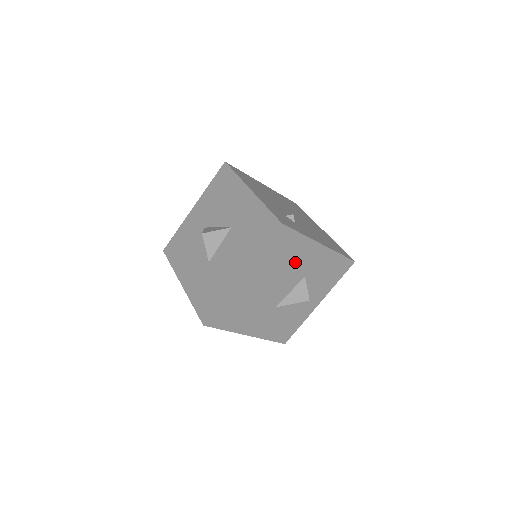
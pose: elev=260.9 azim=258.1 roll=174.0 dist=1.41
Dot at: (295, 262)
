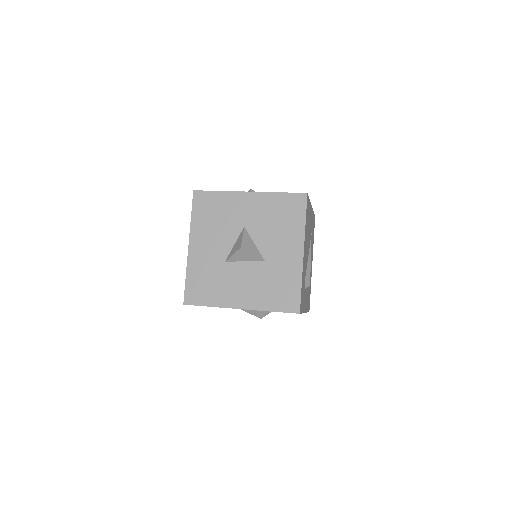
Dot at: occluded
